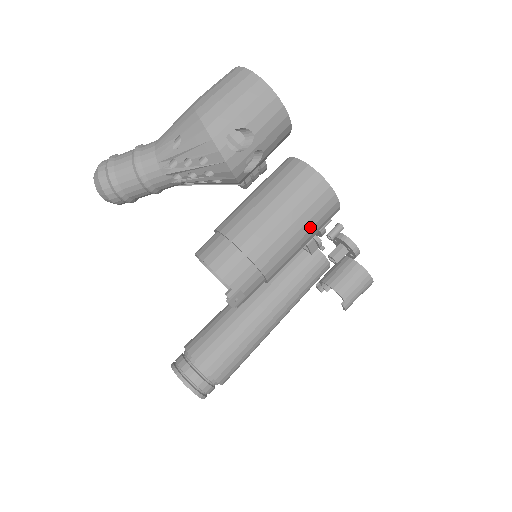
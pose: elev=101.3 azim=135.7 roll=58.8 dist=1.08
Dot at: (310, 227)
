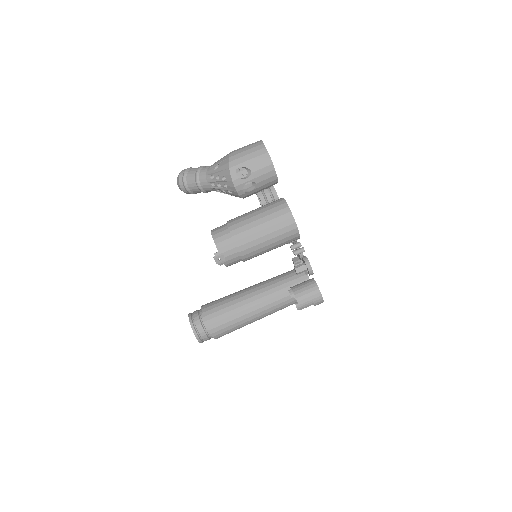
Dot at: (275, 236)
